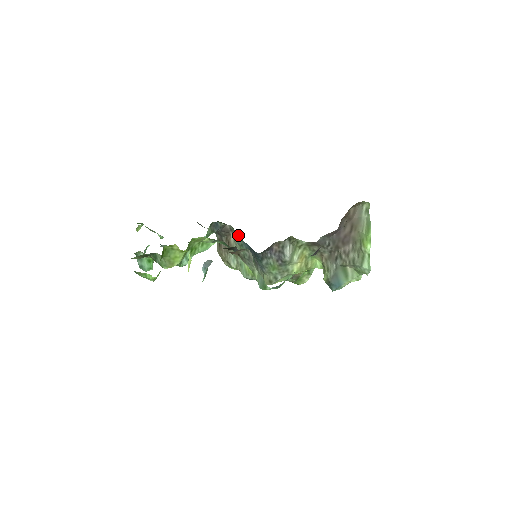
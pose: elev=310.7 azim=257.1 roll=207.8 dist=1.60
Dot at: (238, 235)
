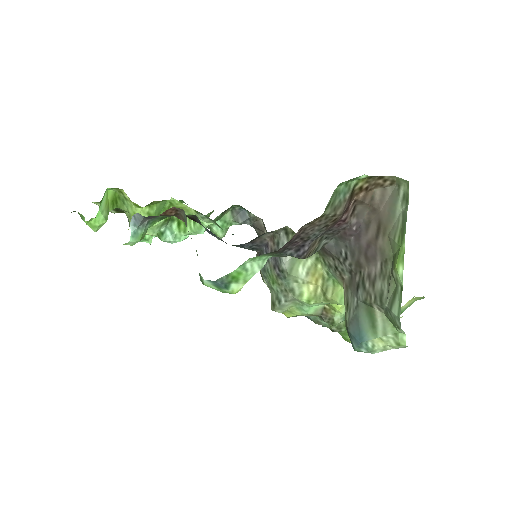
Dot at: occluded
